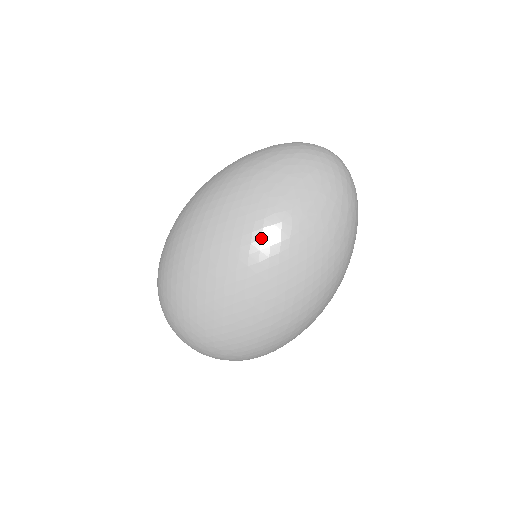
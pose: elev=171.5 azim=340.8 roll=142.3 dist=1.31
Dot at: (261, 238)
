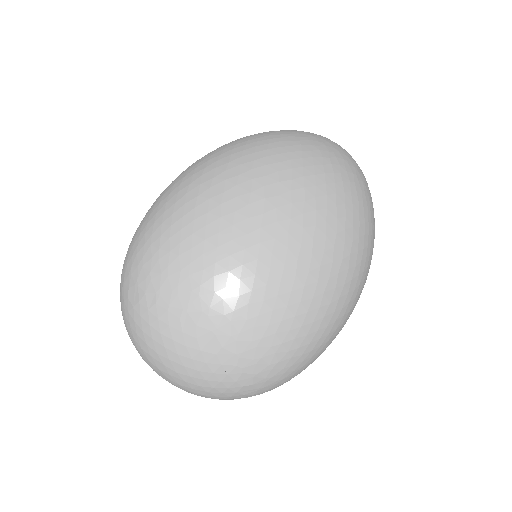
Dot at: (344, 191)
